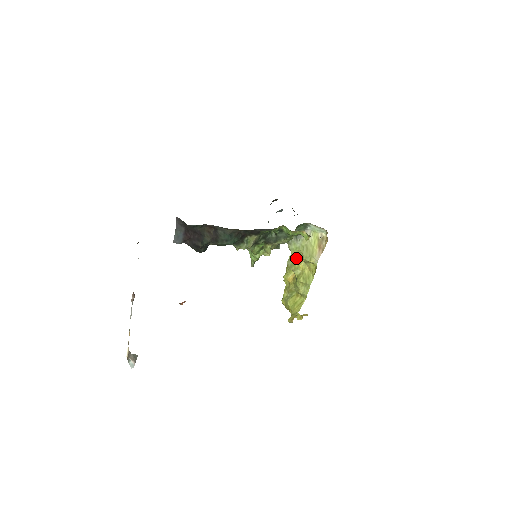
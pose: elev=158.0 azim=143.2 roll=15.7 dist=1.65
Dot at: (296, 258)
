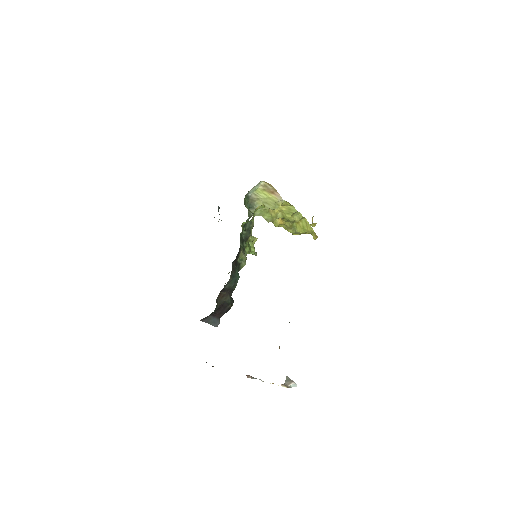
Dot at: (268, 214)
